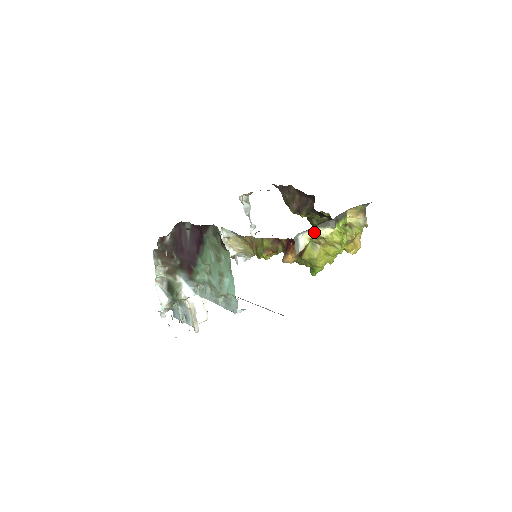
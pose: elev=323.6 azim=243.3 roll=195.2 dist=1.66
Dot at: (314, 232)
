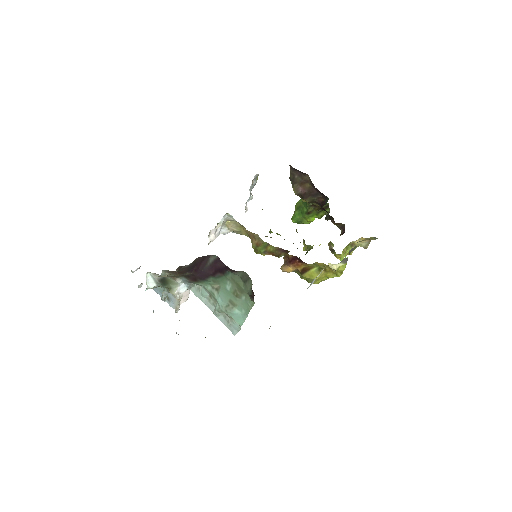
Dot at: occluded
